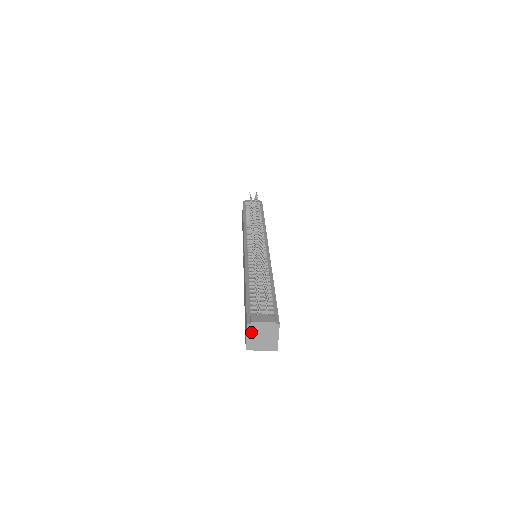
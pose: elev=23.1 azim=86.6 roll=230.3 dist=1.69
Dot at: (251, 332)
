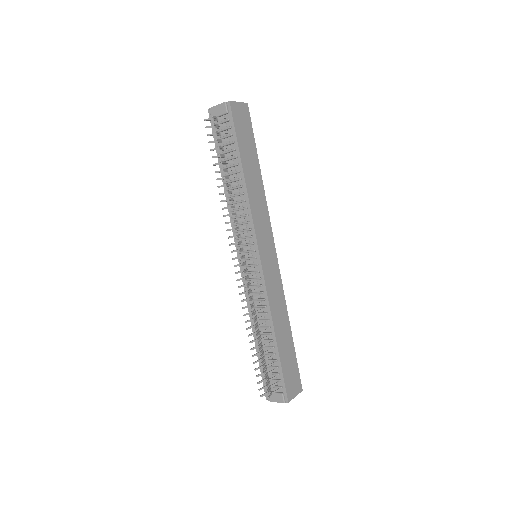
Dot at: occluded
